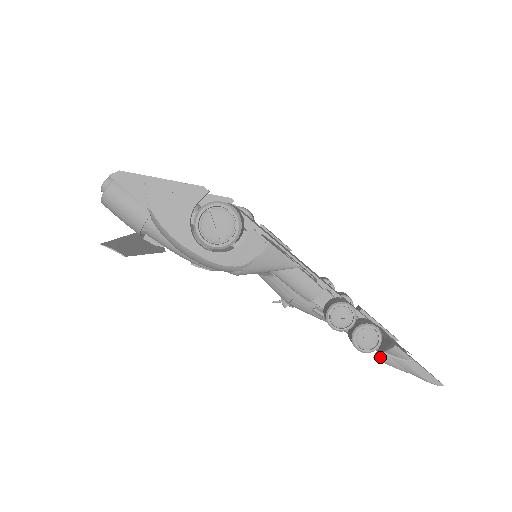
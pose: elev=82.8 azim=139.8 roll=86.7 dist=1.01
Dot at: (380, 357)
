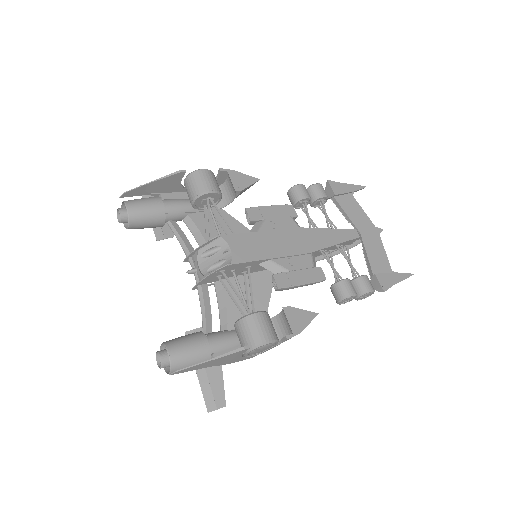
Dot at: occluded
